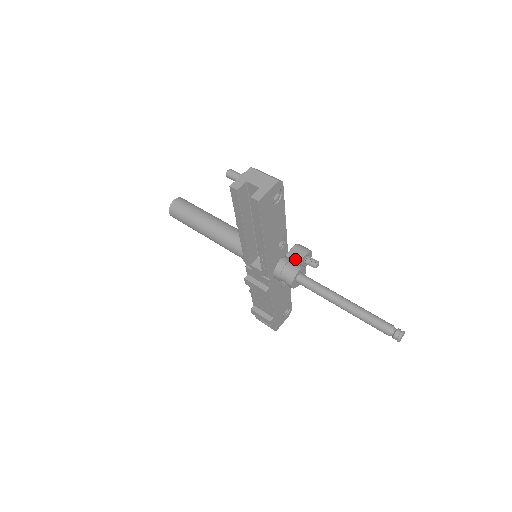
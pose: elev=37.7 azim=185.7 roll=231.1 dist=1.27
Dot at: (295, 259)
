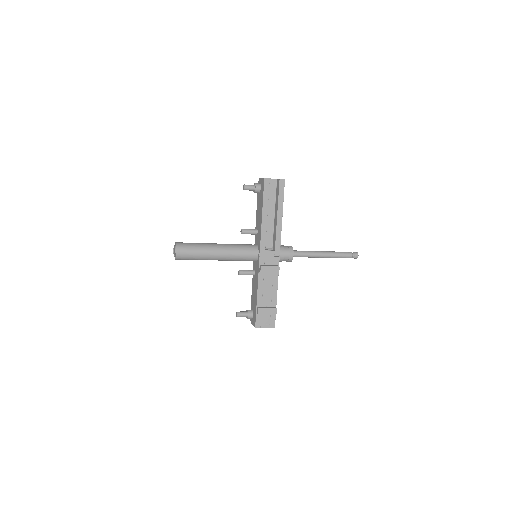
Dot at: occluded
